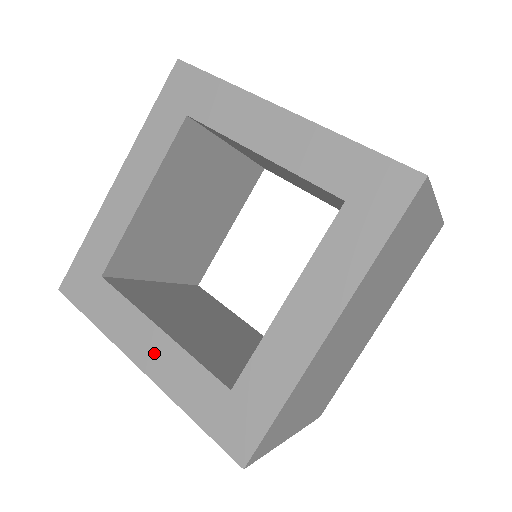
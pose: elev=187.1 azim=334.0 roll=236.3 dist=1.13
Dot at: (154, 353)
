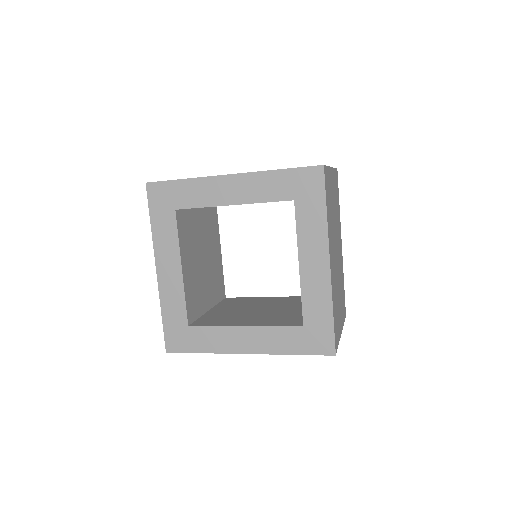
Dot at: (250, 340)
